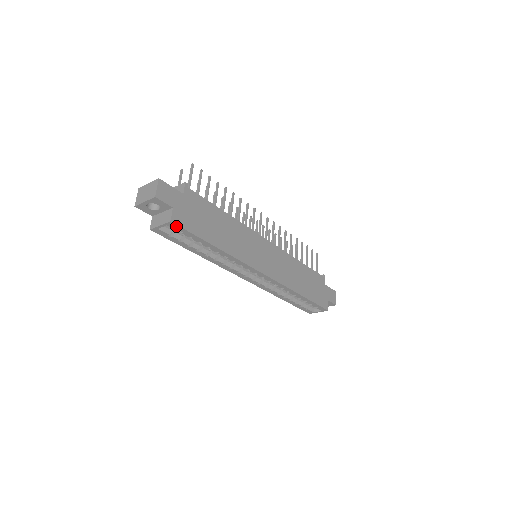
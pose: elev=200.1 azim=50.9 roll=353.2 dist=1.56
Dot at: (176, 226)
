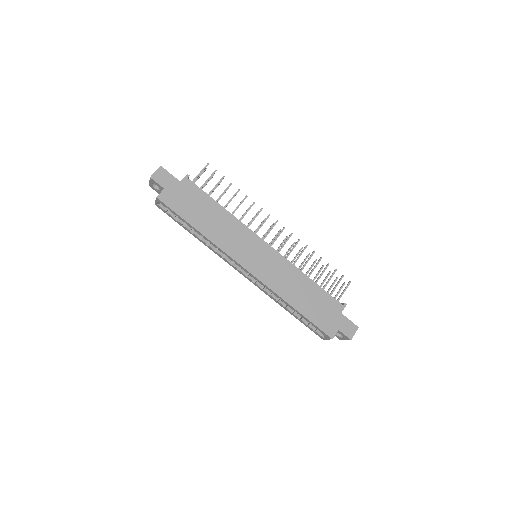
Dot at: (162, 203)
